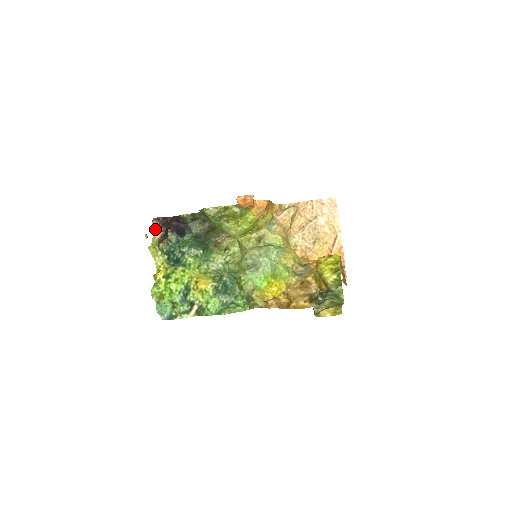
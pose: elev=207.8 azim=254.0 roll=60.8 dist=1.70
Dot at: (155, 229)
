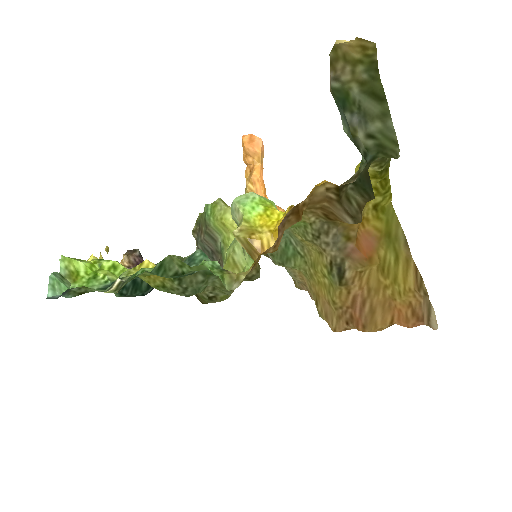
Dot at: (123, 259)
